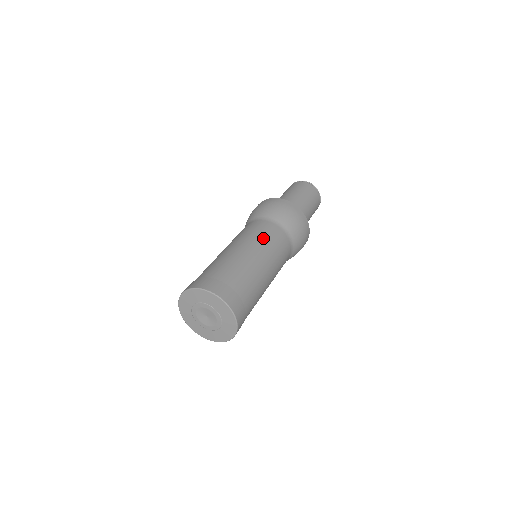
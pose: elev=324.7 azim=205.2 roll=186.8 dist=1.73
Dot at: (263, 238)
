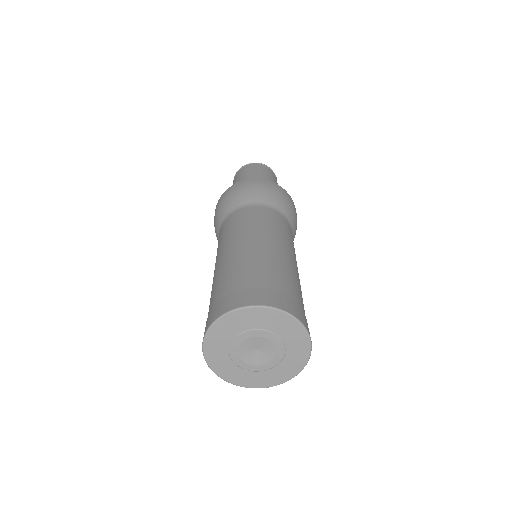
Dot at: (258, 223)
